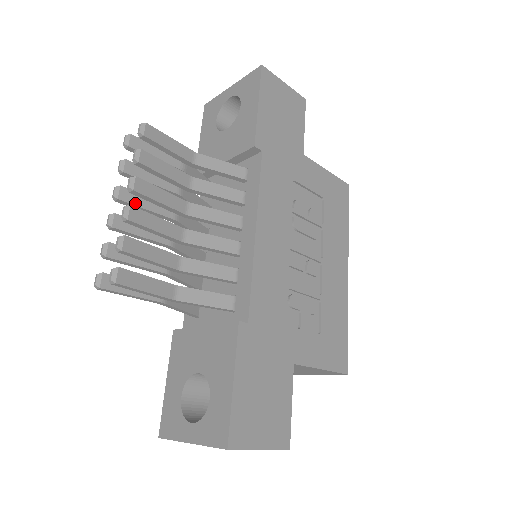
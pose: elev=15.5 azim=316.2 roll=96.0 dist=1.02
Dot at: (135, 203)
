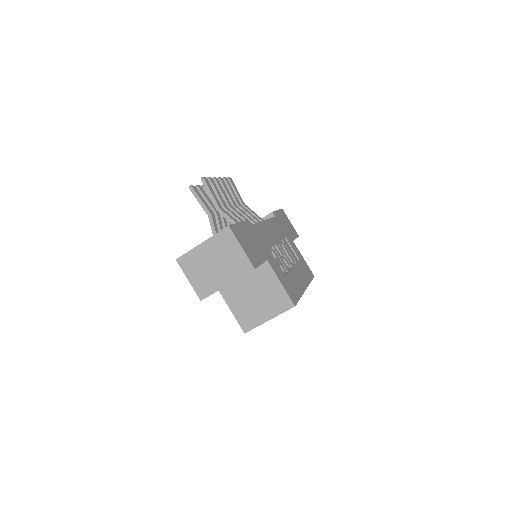
Dot at: occluded
